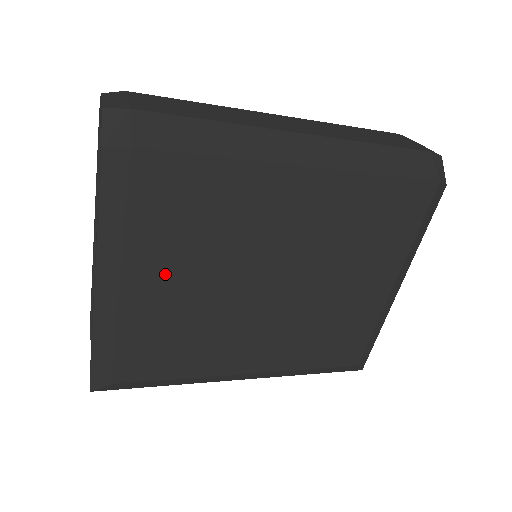
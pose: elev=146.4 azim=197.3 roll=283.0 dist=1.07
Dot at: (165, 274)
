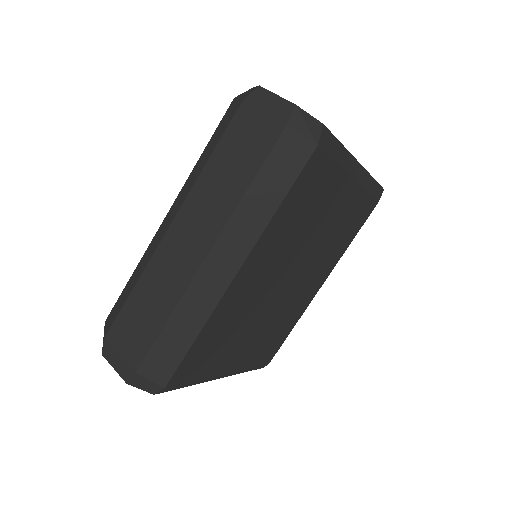
Dot at: (238, 351)
